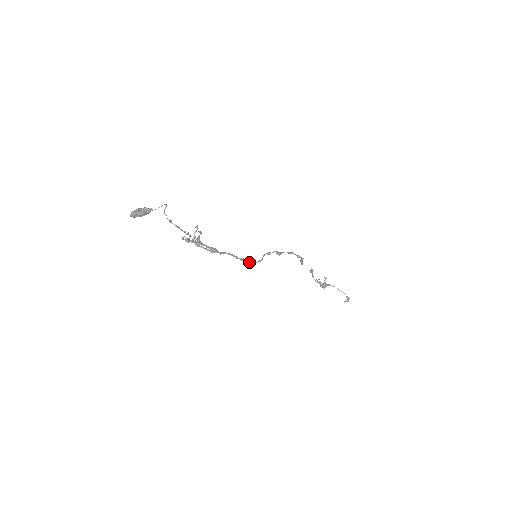
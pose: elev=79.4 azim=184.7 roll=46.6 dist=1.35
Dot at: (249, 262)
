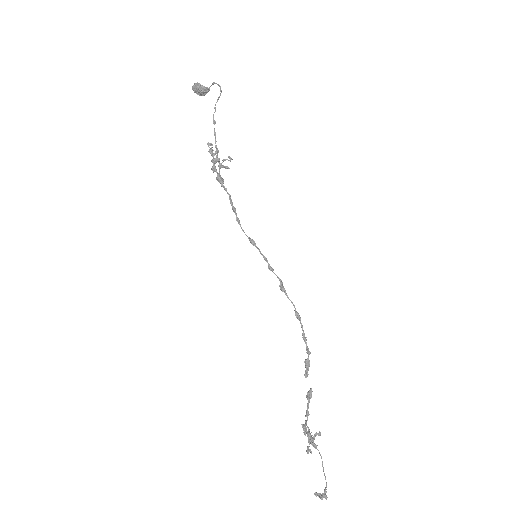
Dot at: (238, 220)
